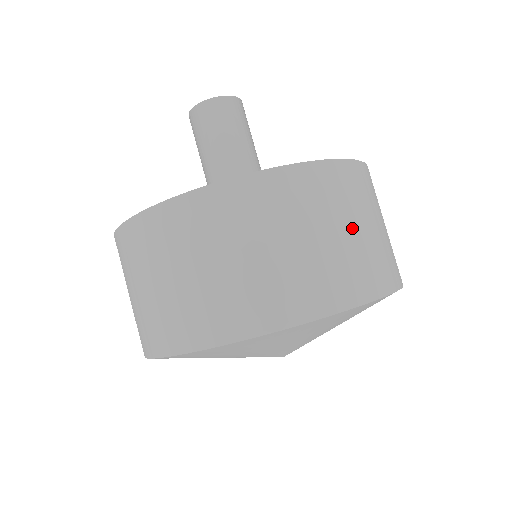
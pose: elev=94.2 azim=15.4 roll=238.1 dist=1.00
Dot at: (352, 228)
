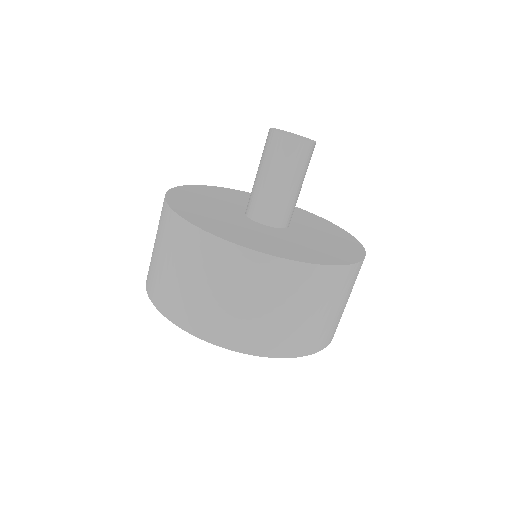
Dot at: (311, 312)
